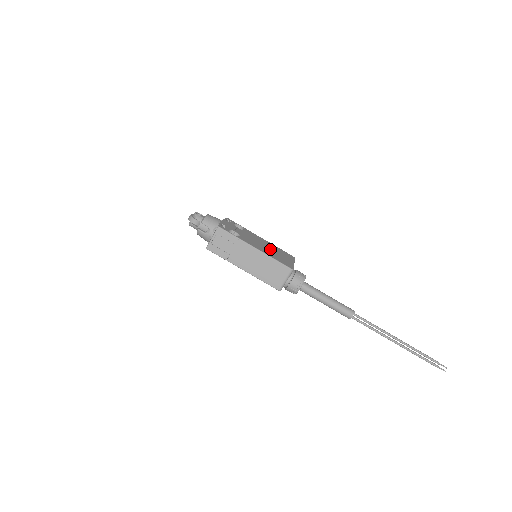
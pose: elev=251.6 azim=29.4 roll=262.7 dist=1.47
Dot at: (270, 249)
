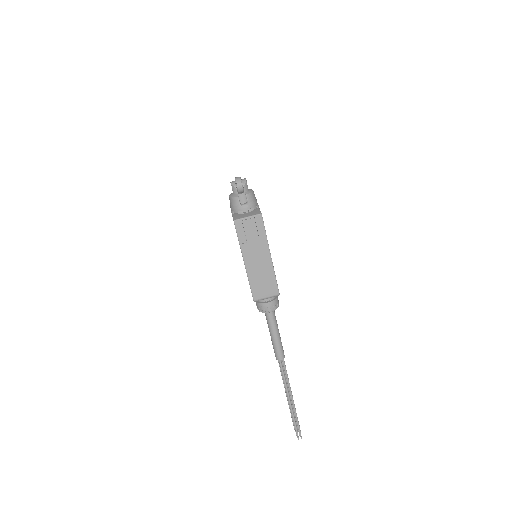
Dot at: occluded
